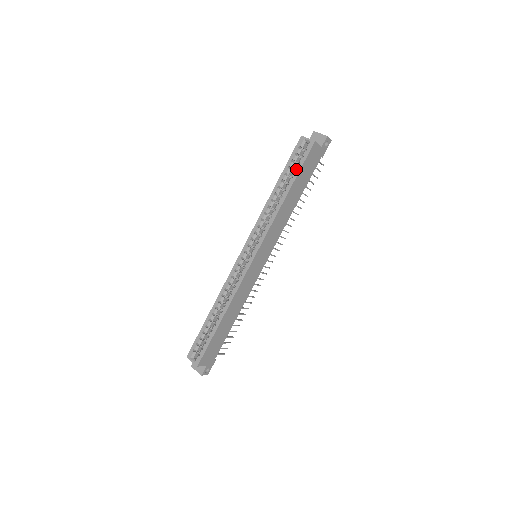
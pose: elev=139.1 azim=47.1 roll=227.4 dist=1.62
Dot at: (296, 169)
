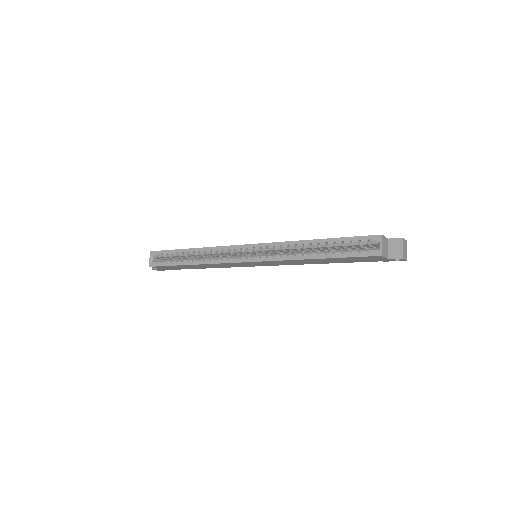
Dot at: (344, 252)
